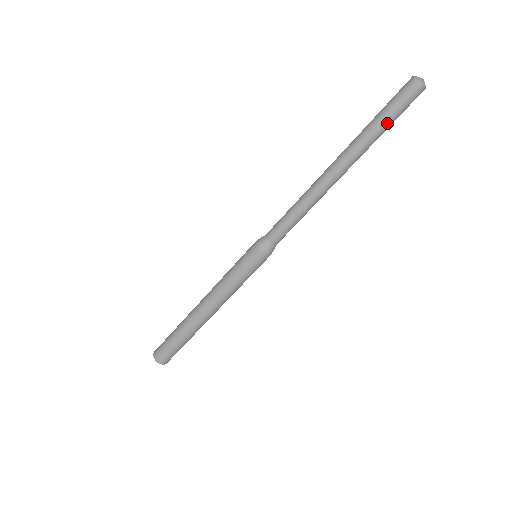
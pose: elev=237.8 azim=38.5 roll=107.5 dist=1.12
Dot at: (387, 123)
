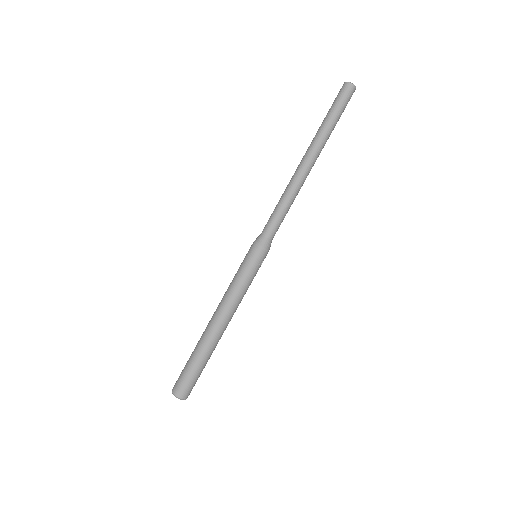
Dot at: (330, 114)
